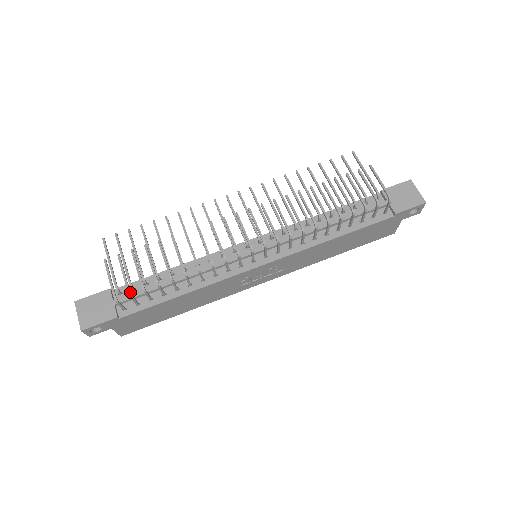
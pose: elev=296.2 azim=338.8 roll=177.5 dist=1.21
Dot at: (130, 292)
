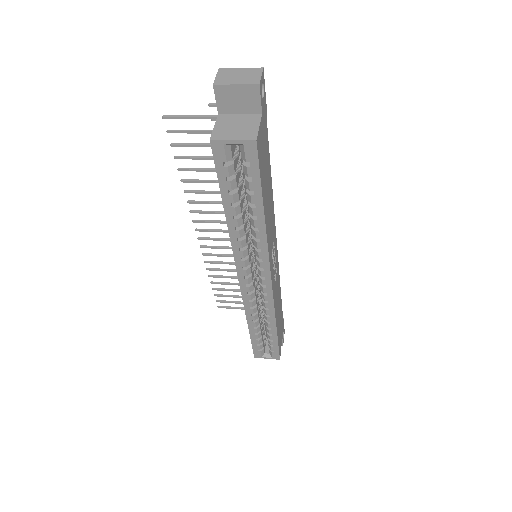
Dot at: occluded
